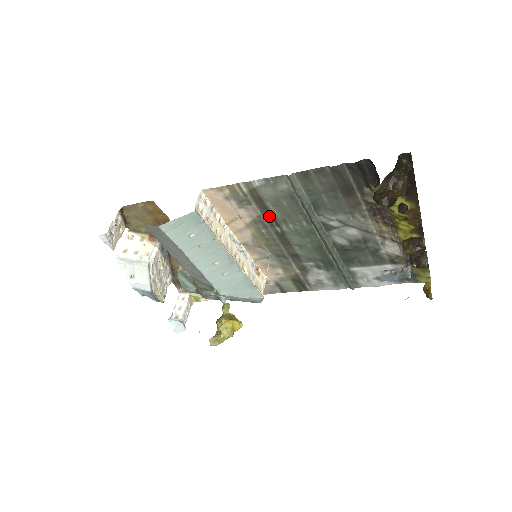
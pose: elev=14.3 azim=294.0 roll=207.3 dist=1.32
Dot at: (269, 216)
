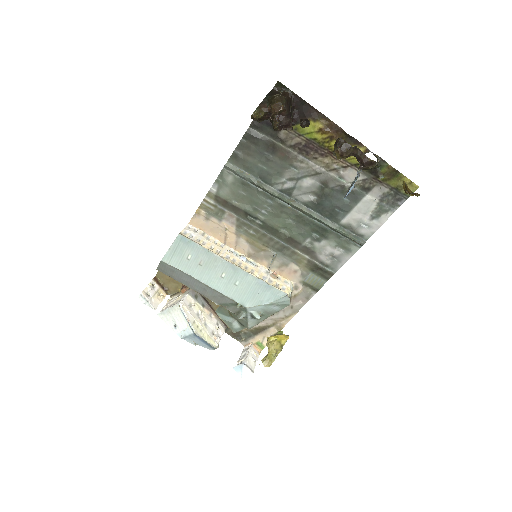
Dot at: (242, 213)
